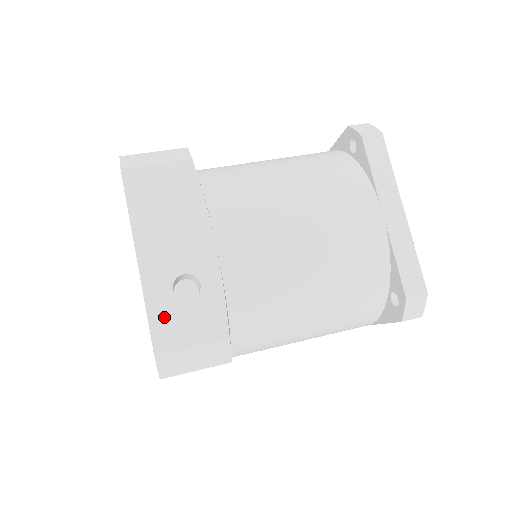
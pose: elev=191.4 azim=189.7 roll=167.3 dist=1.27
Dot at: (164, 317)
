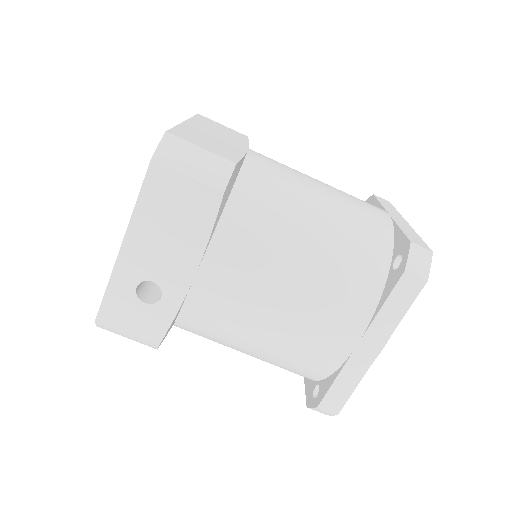
Dot at: (118, 301)
